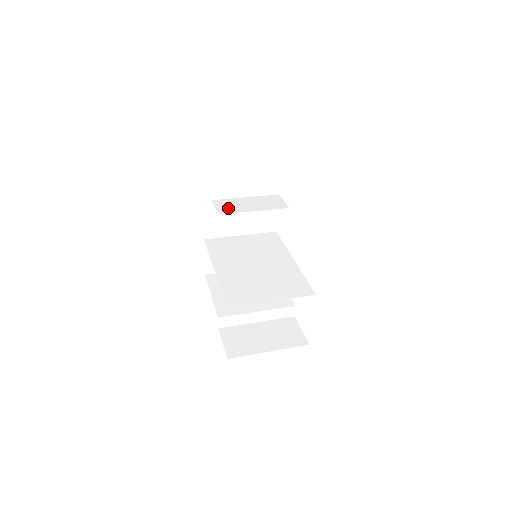
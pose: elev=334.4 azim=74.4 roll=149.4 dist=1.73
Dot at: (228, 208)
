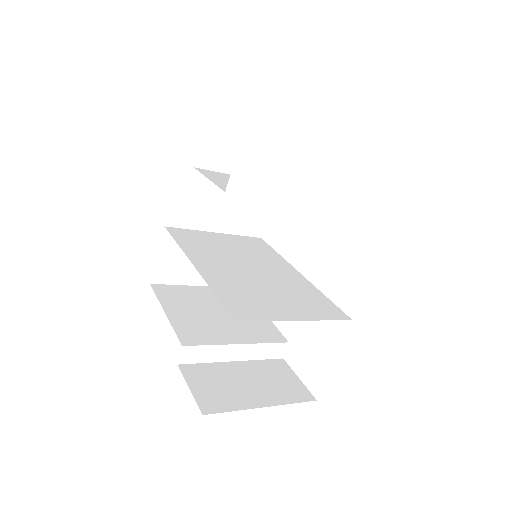
Dot at: (222, 179)
